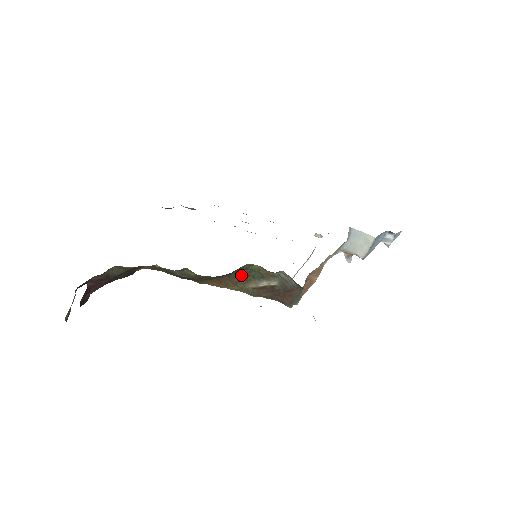
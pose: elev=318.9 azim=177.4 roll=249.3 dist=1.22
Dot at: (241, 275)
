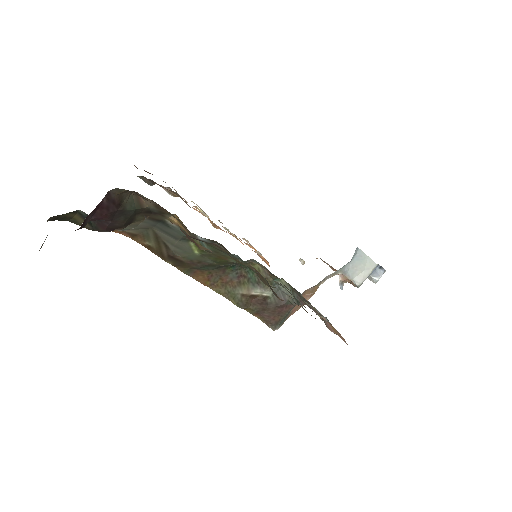
Dot at: (237, 274)
